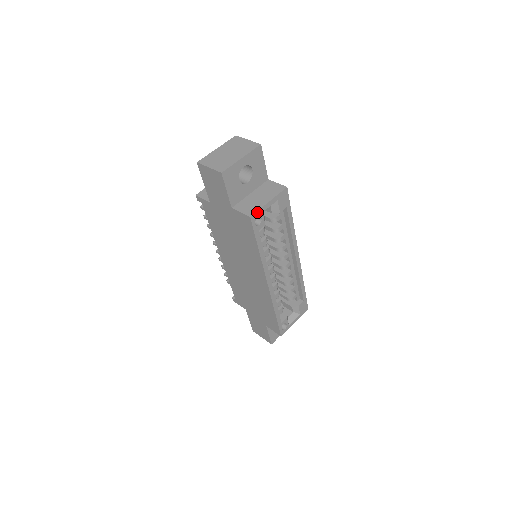
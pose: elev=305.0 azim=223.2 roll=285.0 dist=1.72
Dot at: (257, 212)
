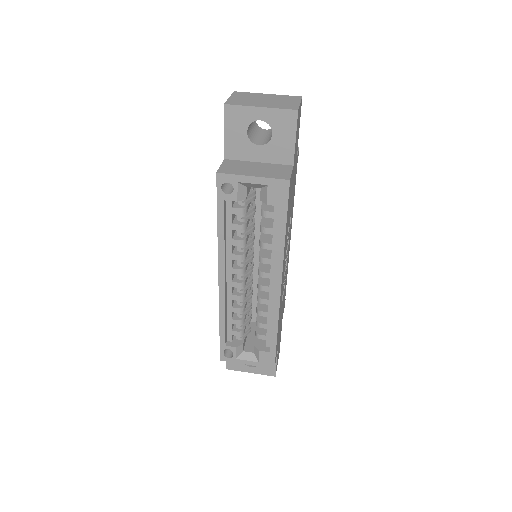
Dot at: (230, 175)
